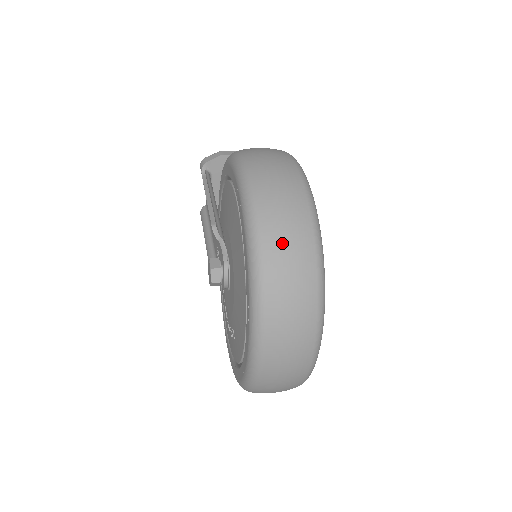
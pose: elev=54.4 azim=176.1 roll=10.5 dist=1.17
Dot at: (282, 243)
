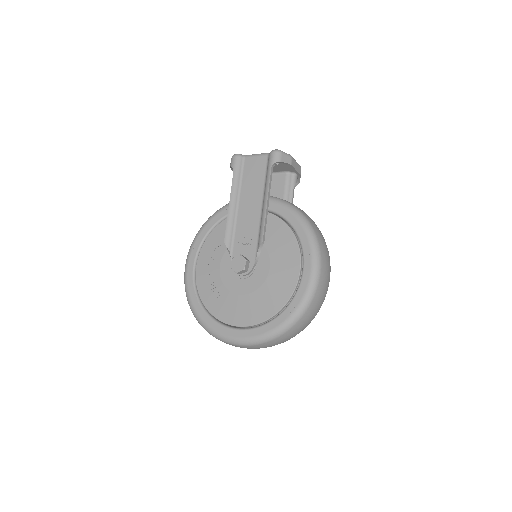
Dot at: (300, 327)
